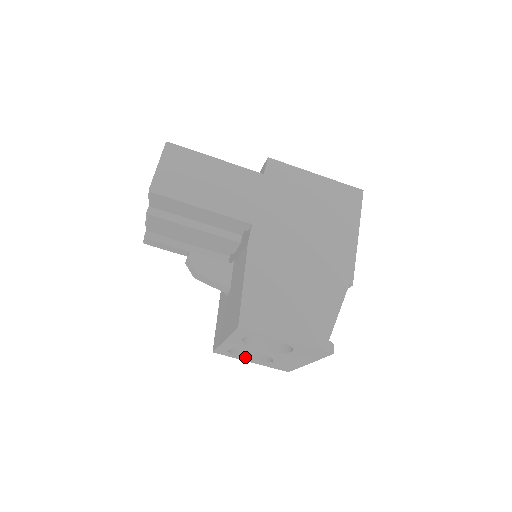
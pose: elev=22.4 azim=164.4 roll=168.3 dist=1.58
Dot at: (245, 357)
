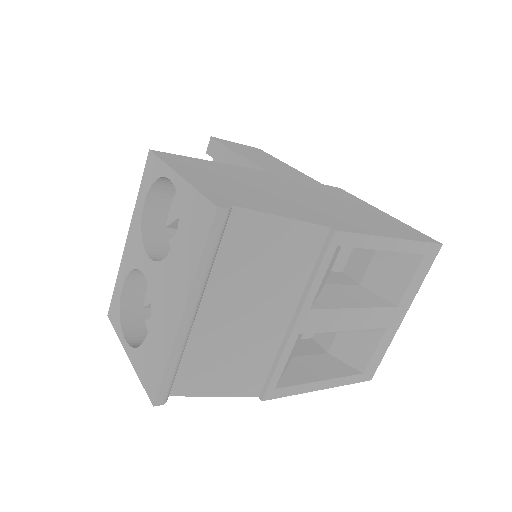
Dot at: (129, 339)
